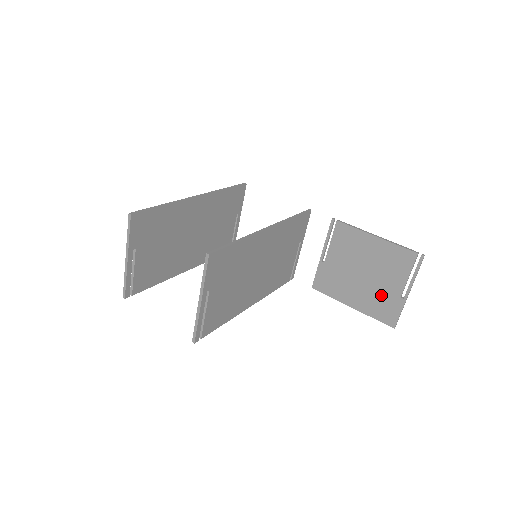
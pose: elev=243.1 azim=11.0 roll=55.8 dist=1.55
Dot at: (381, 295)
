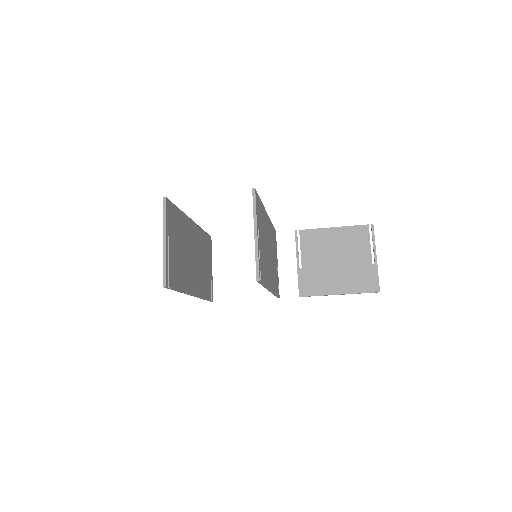
Dot at: (357, 270)
